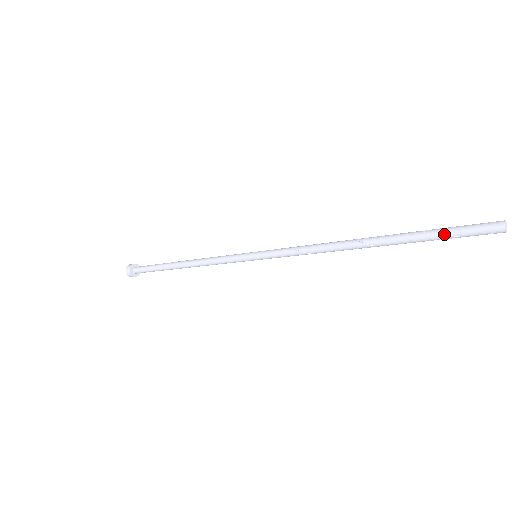
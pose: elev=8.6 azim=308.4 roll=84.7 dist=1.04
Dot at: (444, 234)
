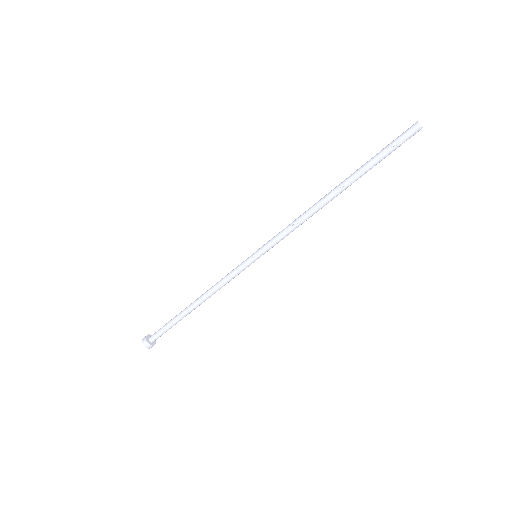
Dot at: (383, 150)
